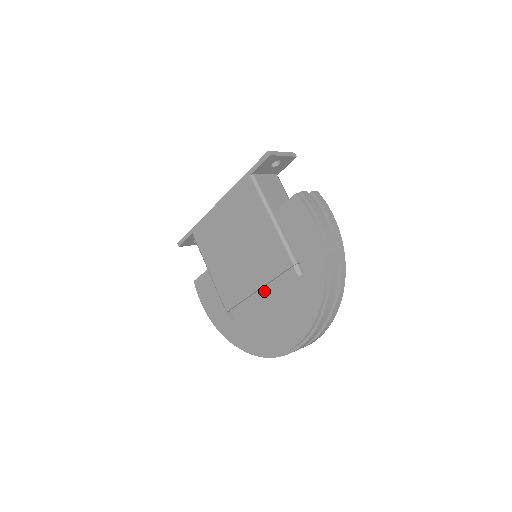
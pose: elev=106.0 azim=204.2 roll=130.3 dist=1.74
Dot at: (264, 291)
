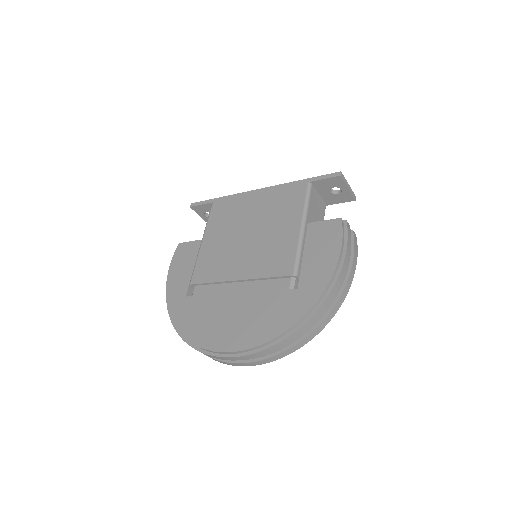
Dot at: (243, 285)
